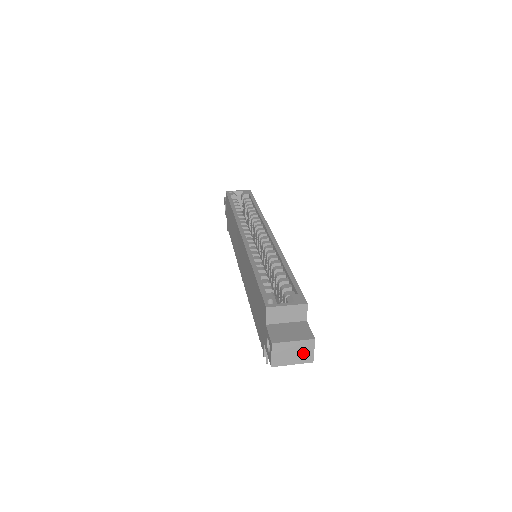
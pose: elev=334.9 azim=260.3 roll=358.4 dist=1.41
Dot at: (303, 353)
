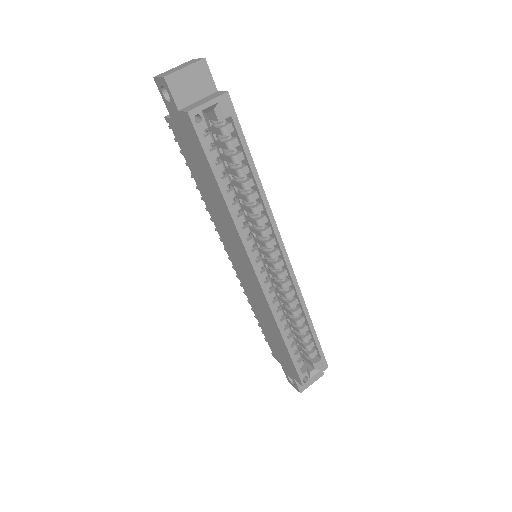
Dot at: occluded
